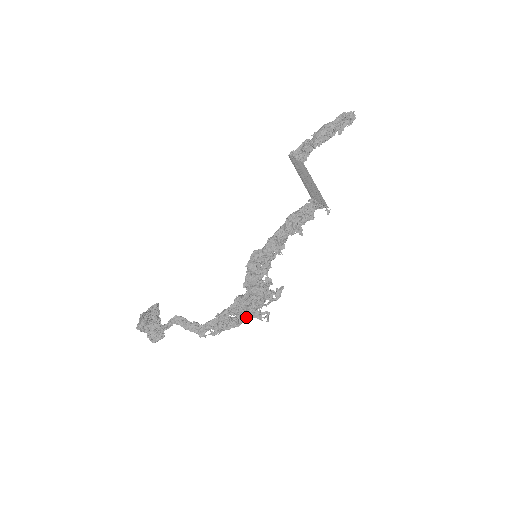
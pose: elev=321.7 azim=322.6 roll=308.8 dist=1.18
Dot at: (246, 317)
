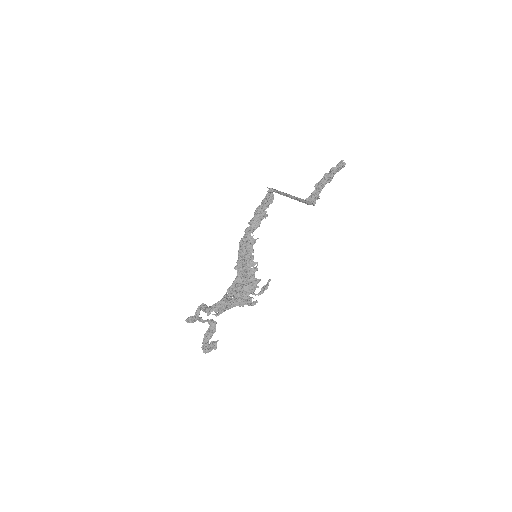
Dot at: (236, 298)
